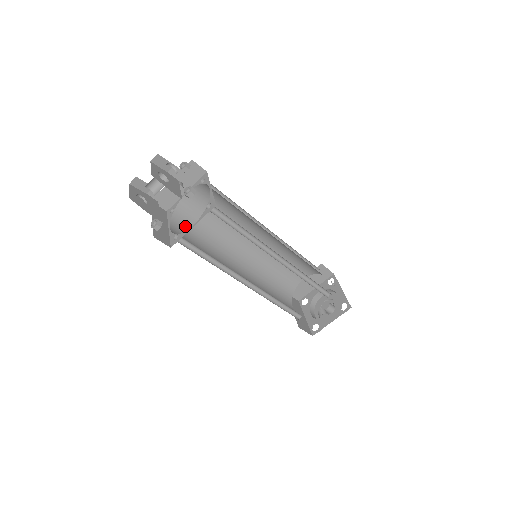
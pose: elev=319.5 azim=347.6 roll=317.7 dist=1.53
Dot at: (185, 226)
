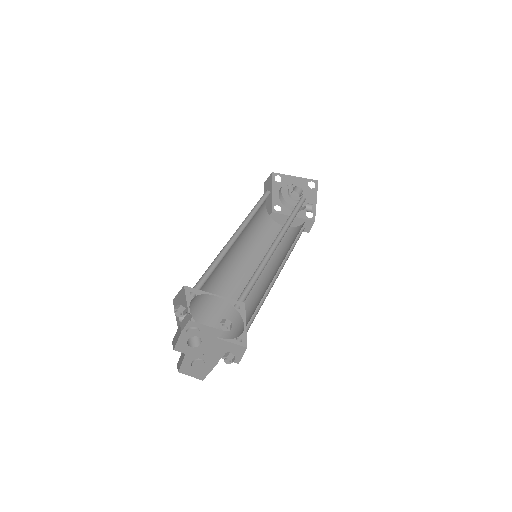
Dot at: (214, 318)
